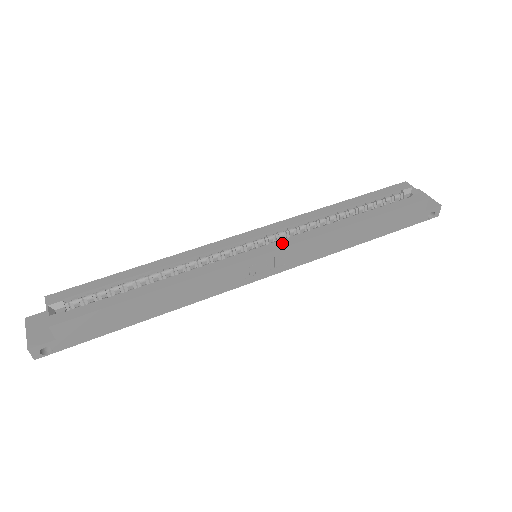
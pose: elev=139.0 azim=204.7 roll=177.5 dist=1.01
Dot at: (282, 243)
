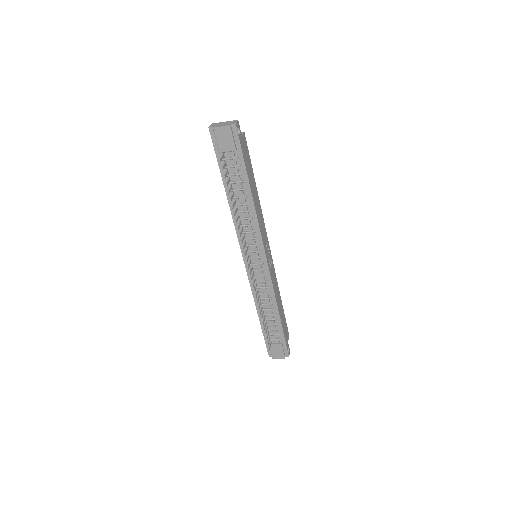
Dot at: occluded
